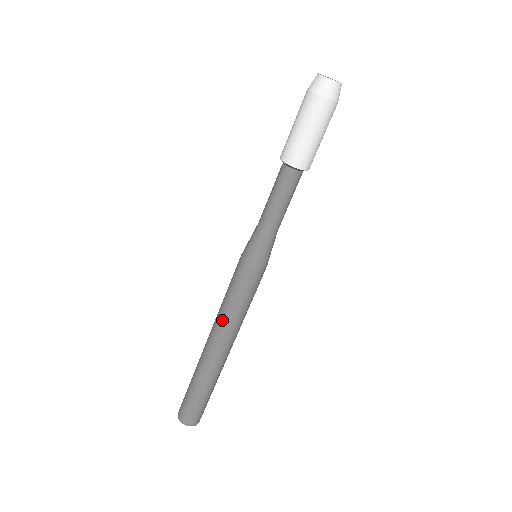
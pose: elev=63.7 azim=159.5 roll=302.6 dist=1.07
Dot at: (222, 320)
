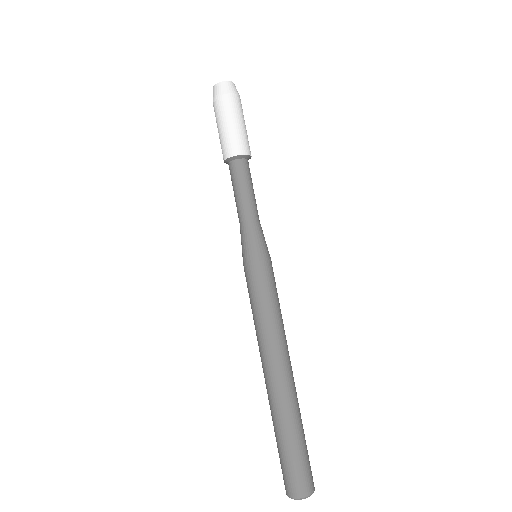
Dot at: (263, 336)
